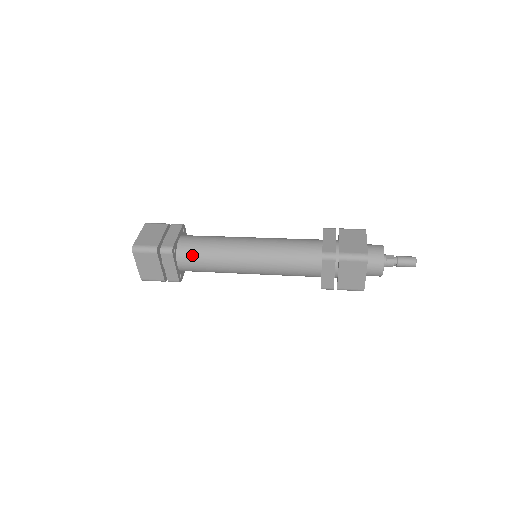
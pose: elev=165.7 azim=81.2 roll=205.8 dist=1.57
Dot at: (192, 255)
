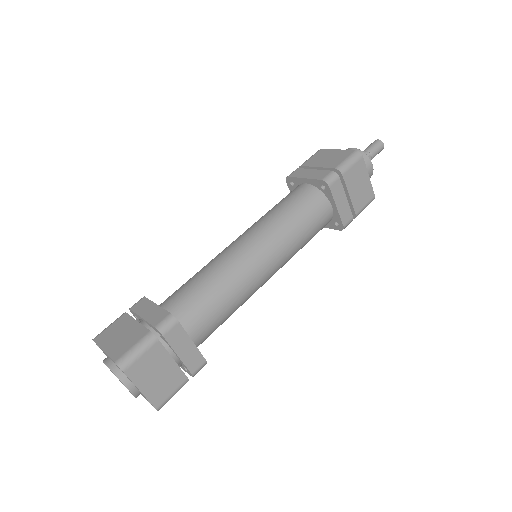
Dot at: occluded
